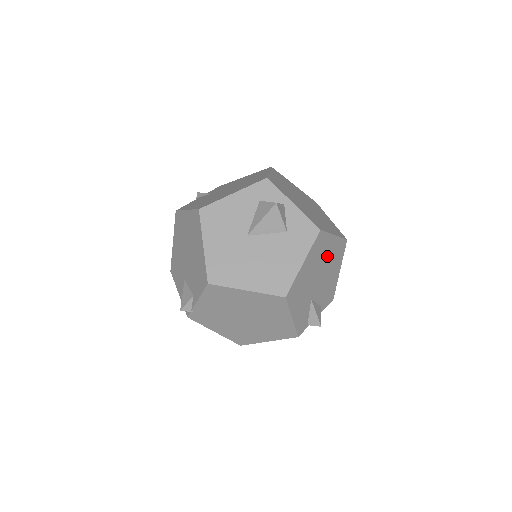
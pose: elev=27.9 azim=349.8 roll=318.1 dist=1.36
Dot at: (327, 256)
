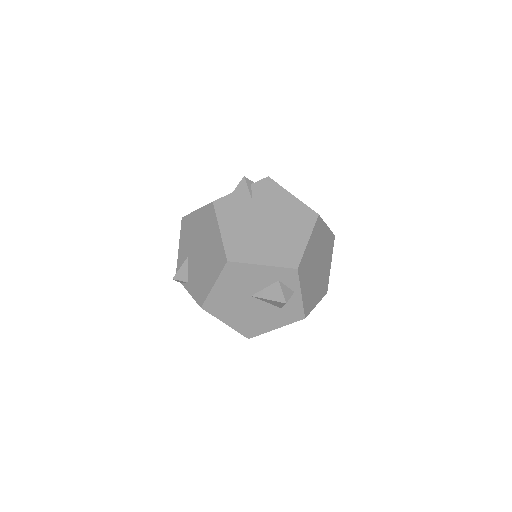
Dot at: occluded
